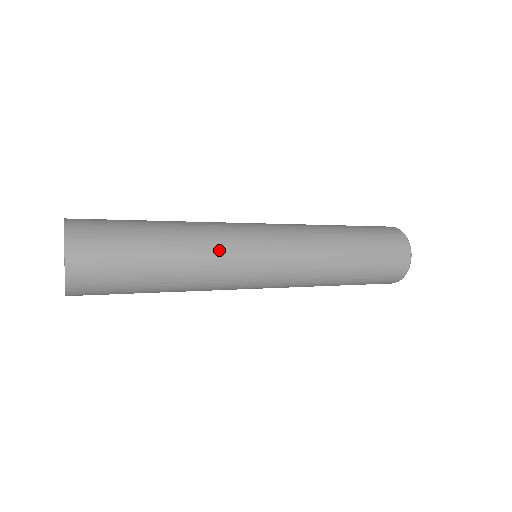
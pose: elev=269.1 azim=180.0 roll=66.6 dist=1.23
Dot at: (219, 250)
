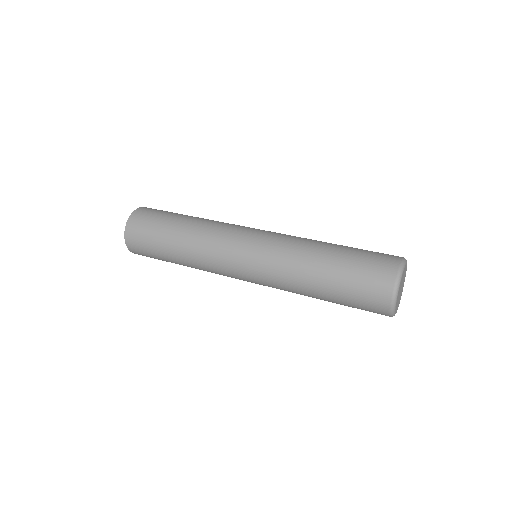
Dot at: (207, 253)
